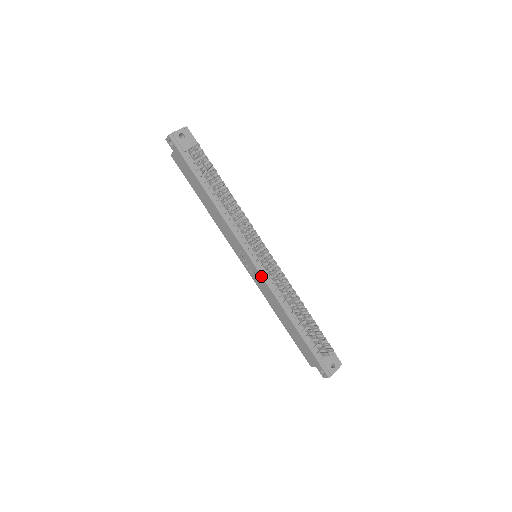
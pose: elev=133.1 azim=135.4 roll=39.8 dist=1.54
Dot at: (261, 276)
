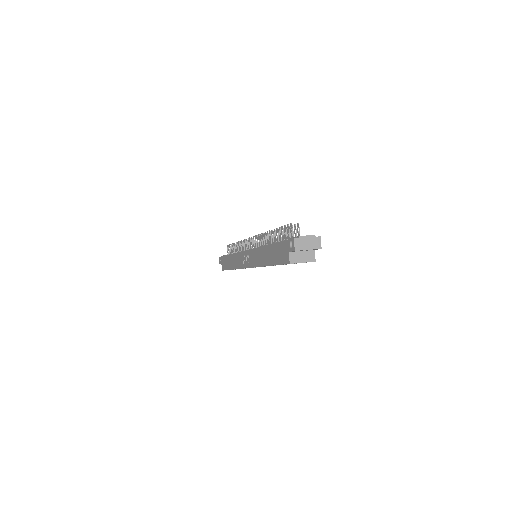
Dot at: (250, 250)
